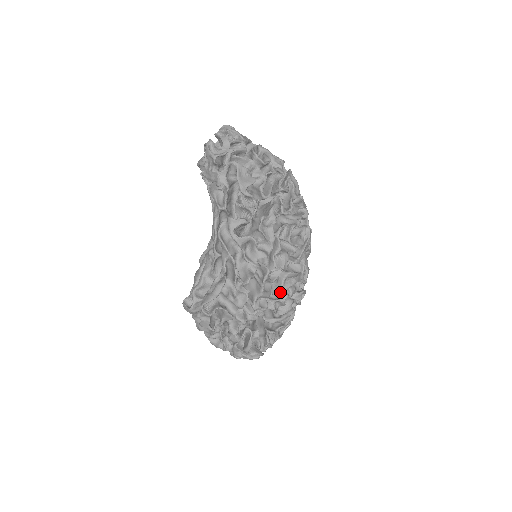
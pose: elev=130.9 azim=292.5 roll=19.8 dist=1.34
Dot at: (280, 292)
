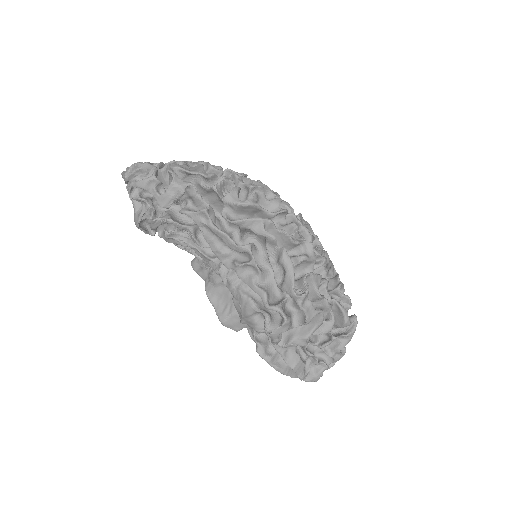
Dot at: occluded
